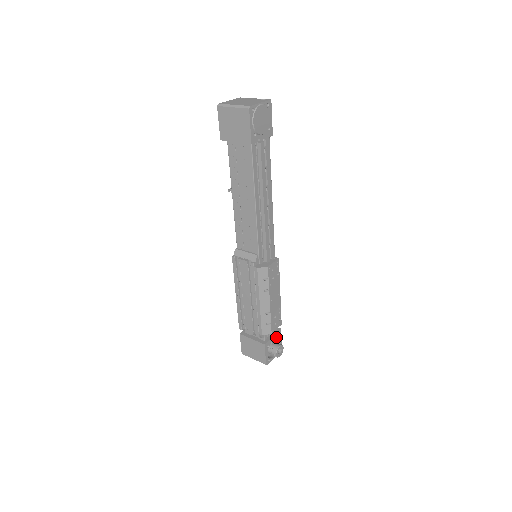
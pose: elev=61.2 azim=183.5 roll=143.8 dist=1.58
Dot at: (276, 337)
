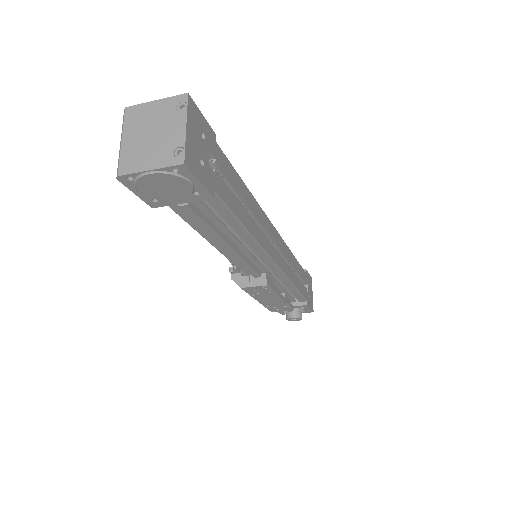
Dot at: (298, 307)
